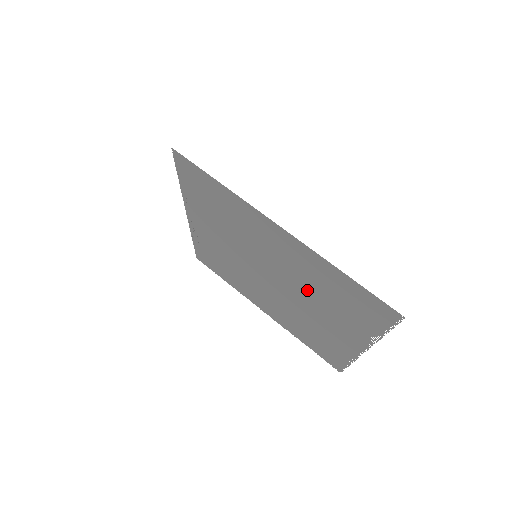
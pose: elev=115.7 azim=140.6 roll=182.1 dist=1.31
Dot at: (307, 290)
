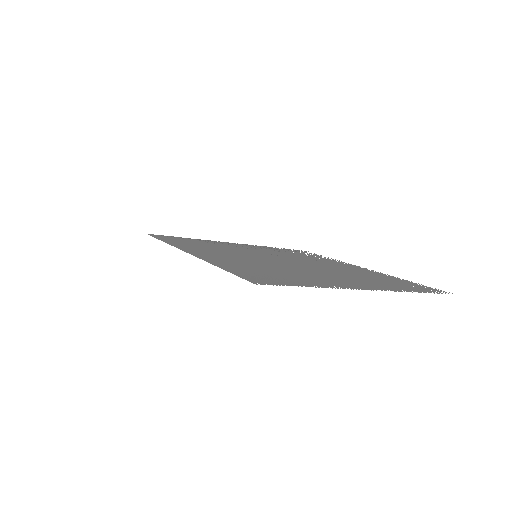
Dot at: (282, 268)
